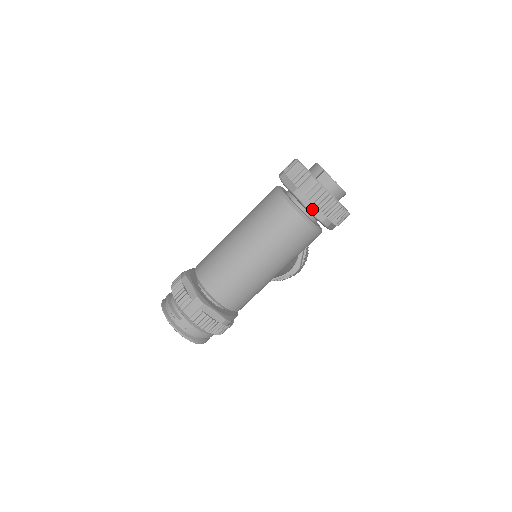
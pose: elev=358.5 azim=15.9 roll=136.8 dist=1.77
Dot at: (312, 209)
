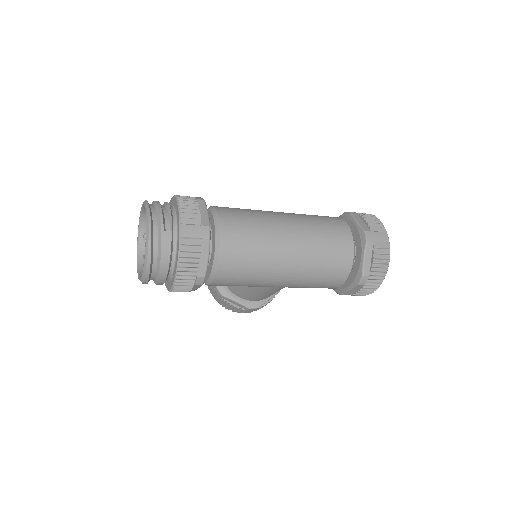
Dot at: (367, 257)
